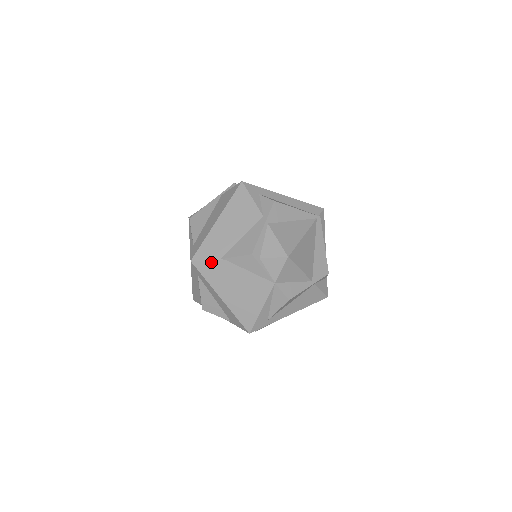
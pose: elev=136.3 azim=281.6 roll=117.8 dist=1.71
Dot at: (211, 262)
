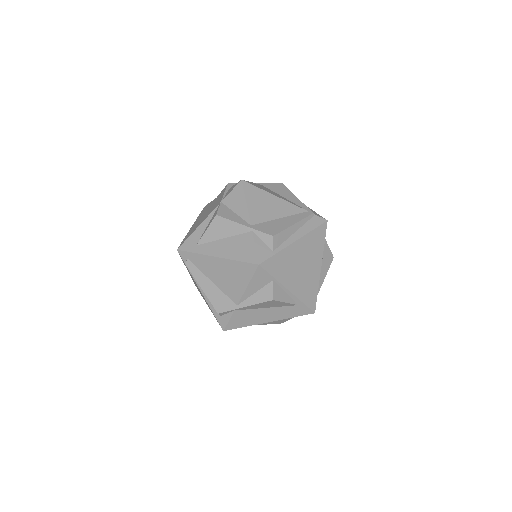
Dot at: occluded
